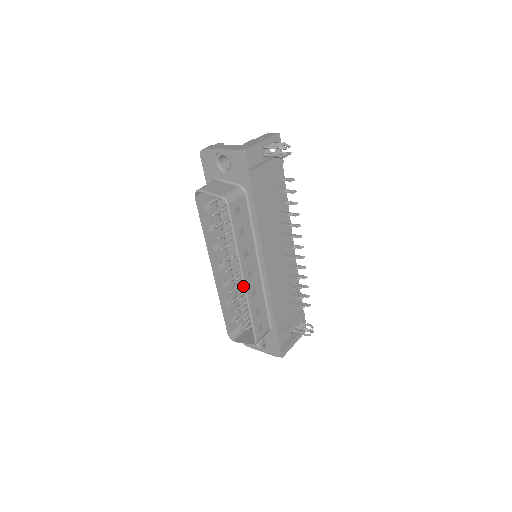
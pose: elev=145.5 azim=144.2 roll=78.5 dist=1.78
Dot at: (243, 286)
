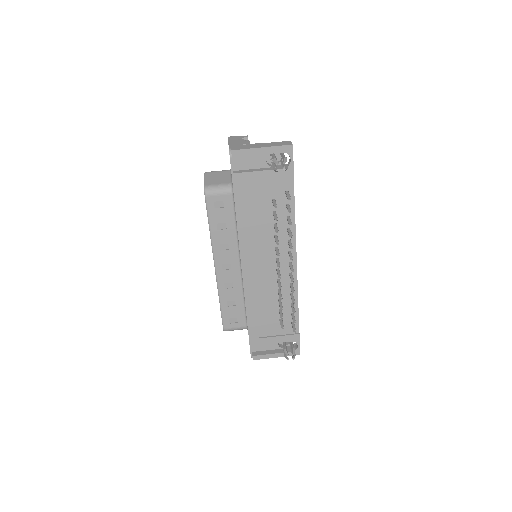
Dot at: (215, 274)
